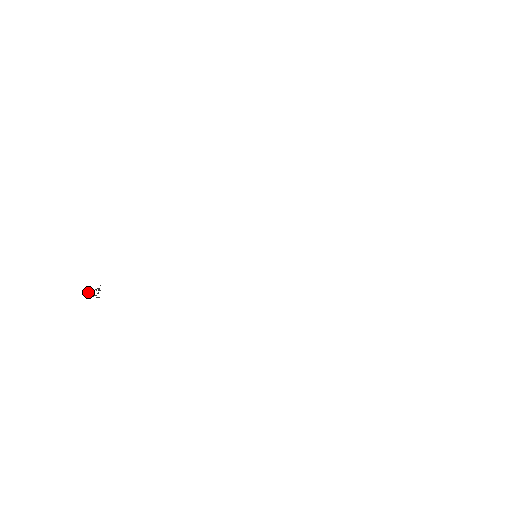
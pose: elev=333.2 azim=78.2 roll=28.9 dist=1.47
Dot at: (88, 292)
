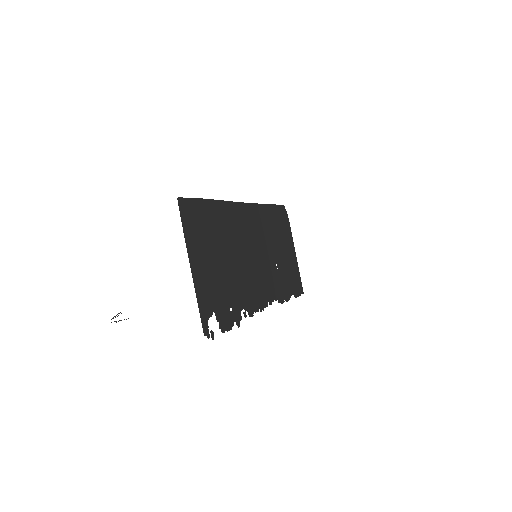
Dot at: occluded
